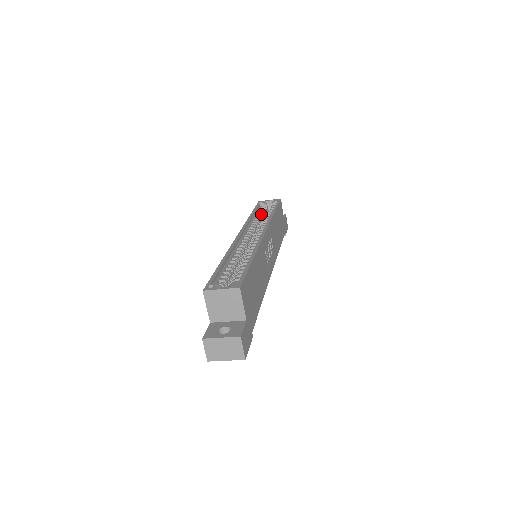
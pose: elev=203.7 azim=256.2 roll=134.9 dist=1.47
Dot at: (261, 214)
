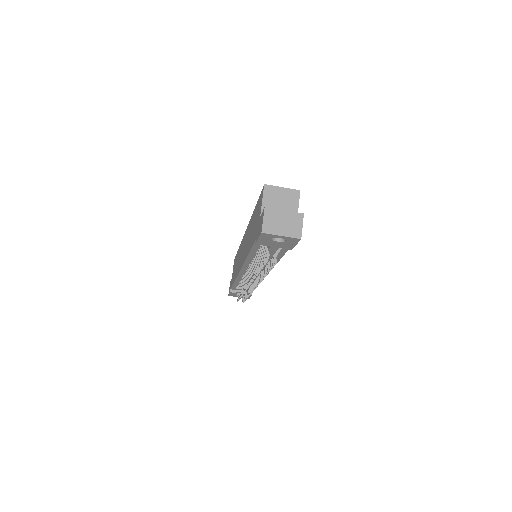
Dot at: occluded
